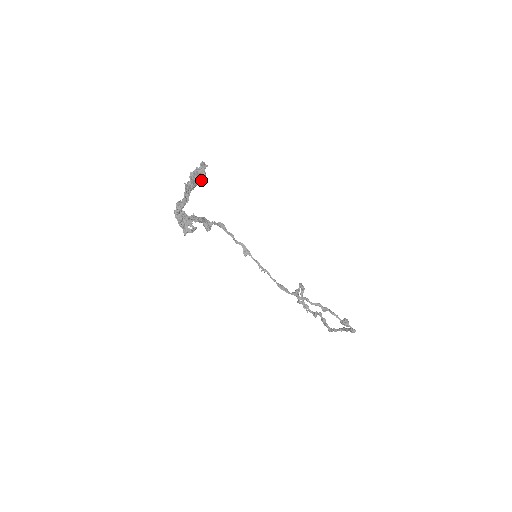
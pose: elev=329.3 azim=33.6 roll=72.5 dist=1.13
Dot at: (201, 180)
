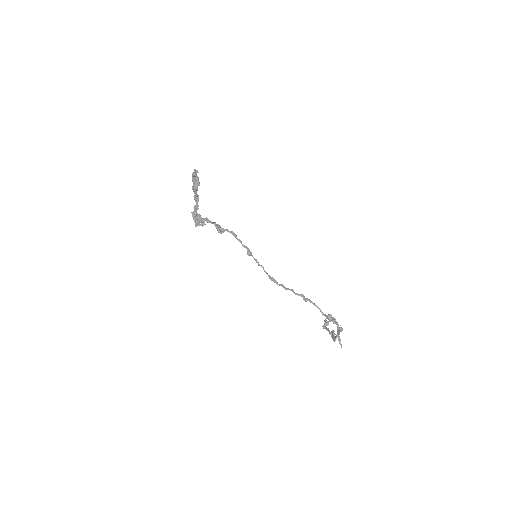
Dot at: (198, 183)
